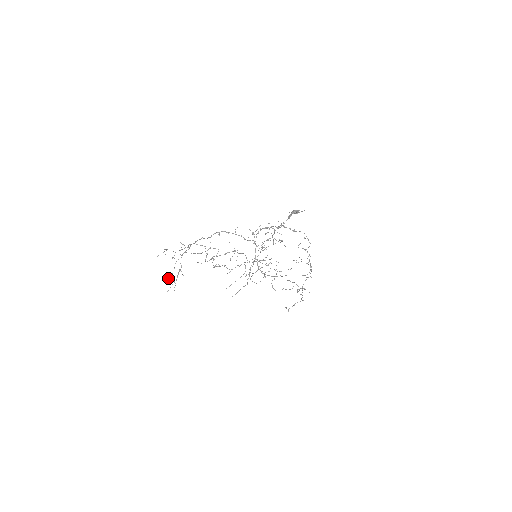
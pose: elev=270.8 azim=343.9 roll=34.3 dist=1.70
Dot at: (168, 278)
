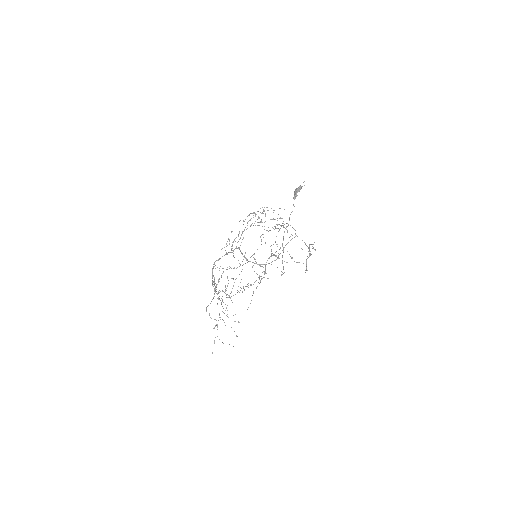
Dot at: (236, 336)
